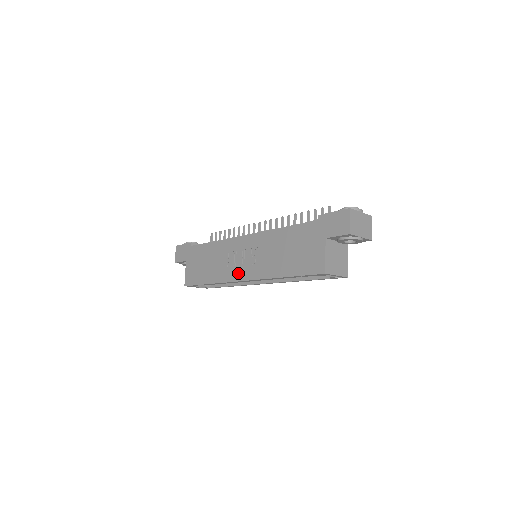
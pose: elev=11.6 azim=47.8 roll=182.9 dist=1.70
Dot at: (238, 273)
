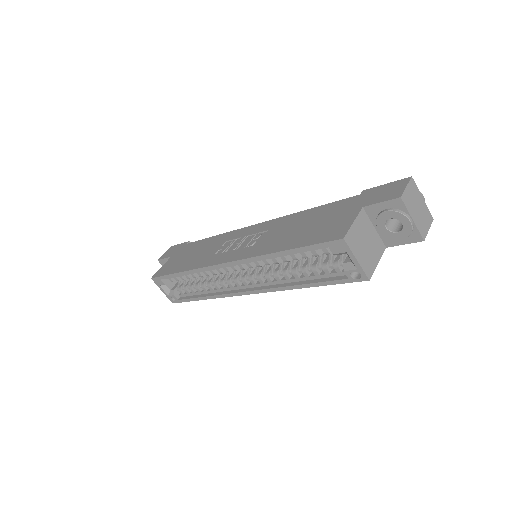
Dot at: (224, 256)
